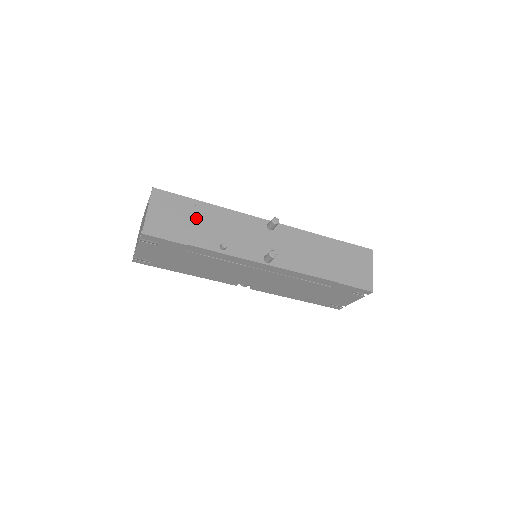
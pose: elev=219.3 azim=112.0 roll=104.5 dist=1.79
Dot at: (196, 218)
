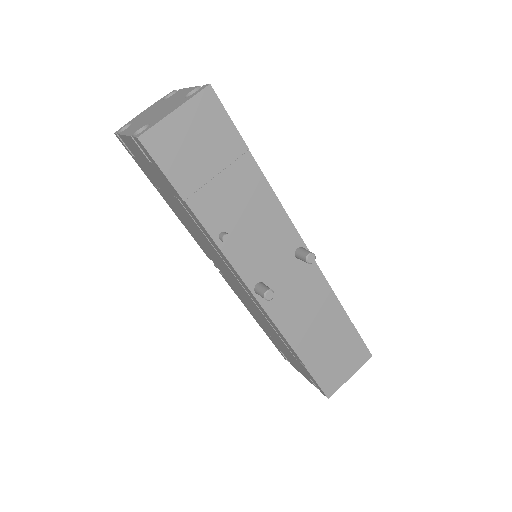
Dot at: (226, 173)
